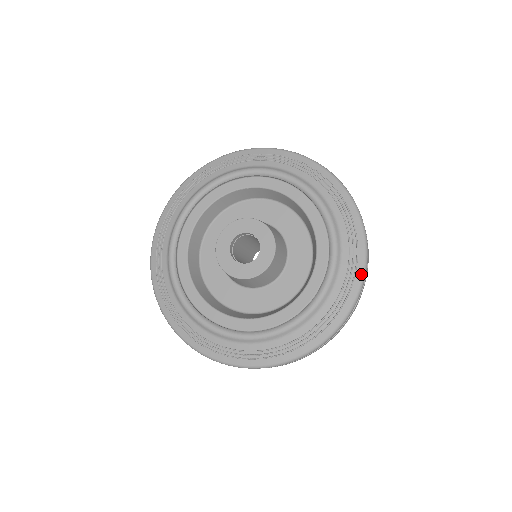
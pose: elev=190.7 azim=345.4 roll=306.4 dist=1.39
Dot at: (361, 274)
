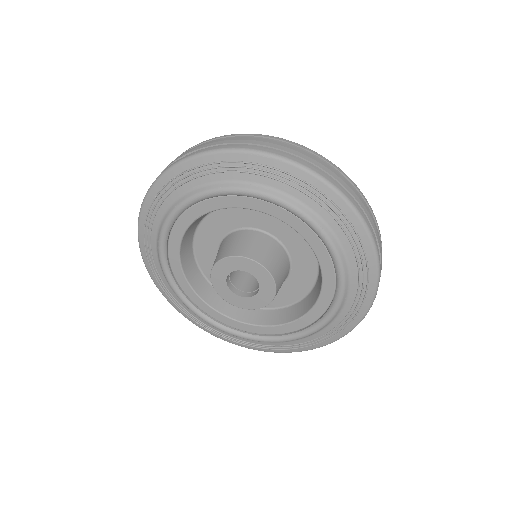
Dot at: (334, 340)
